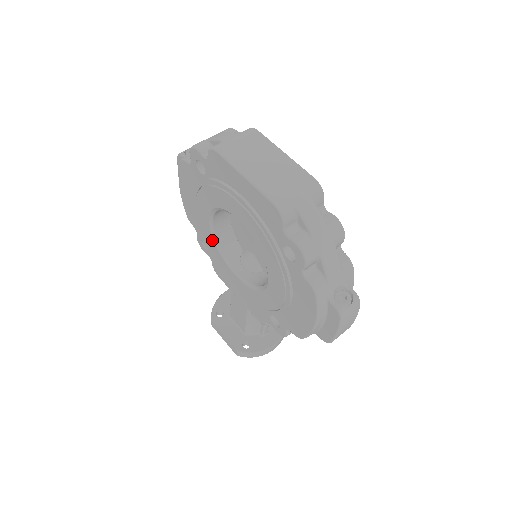
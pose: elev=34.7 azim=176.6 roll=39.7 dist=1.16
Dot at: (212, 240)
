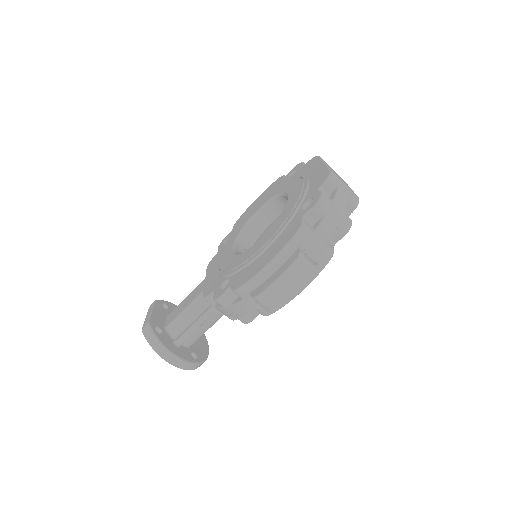
Dot at: (242, 226)
